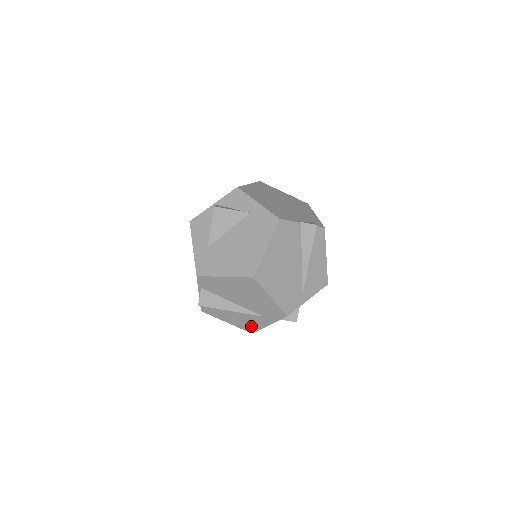
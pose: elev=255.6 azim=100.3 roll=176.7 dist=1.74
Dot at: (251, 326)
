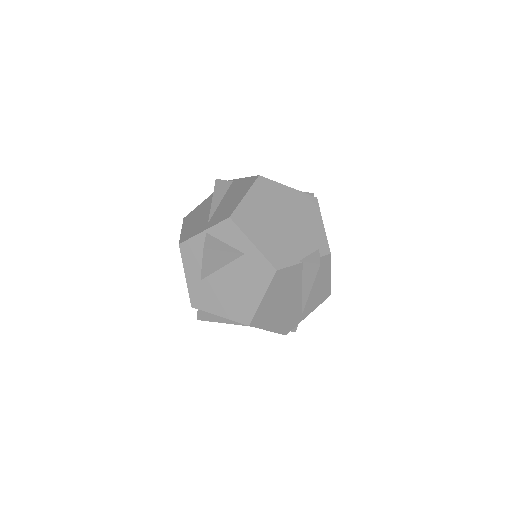
Dot at: occluded
